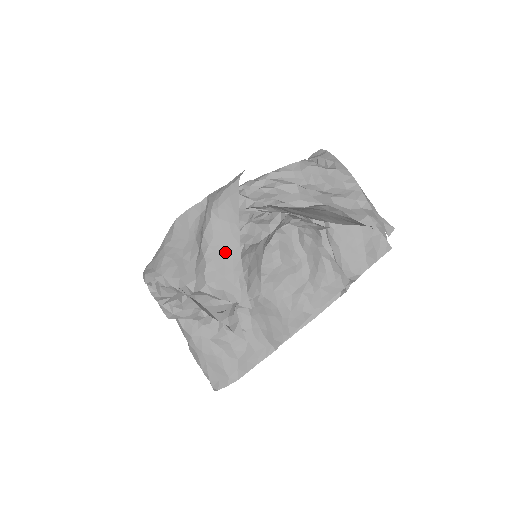
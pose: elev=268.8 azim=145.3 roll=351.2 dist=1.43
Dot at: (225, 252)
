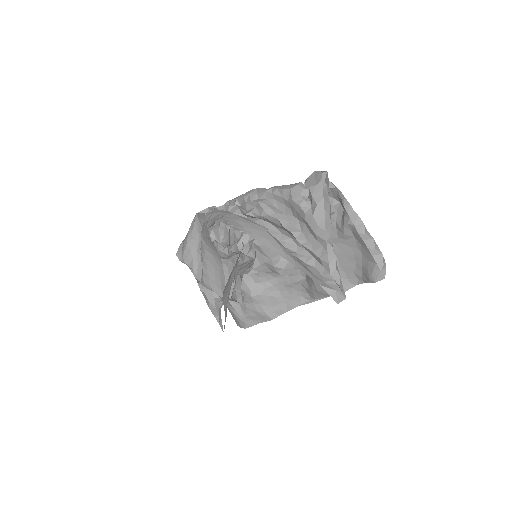
Dot at: (215, 267)
